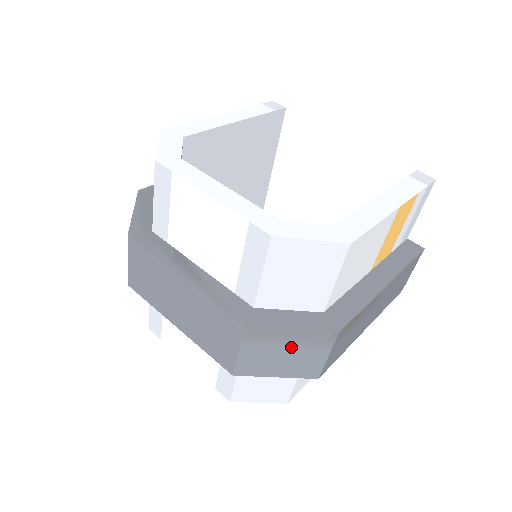
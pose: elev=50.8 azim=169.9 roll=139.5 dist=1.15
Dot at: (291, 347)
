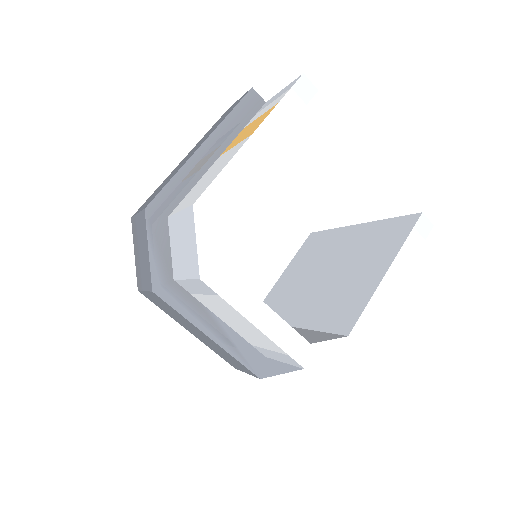
Dot at: occluded
